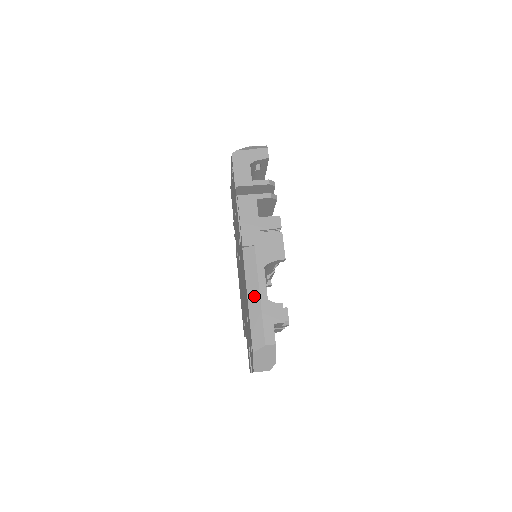
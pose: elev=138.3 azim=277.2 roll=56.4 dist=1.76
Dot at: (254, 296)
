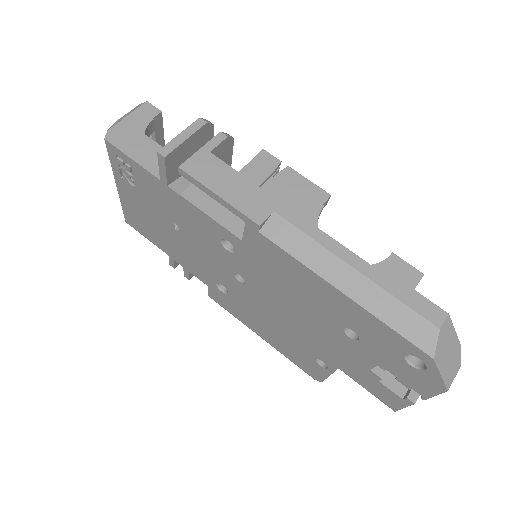
Dot at: (348, 279)
